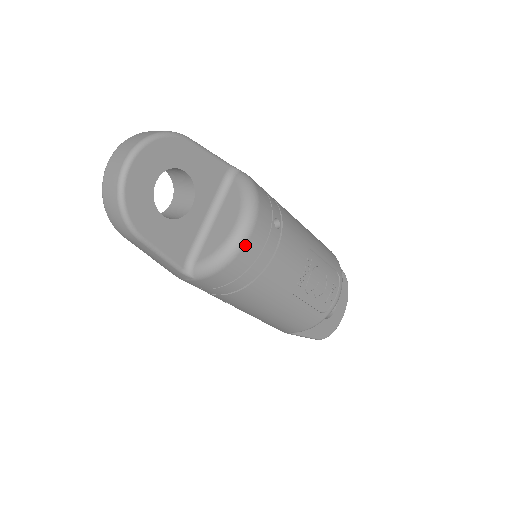
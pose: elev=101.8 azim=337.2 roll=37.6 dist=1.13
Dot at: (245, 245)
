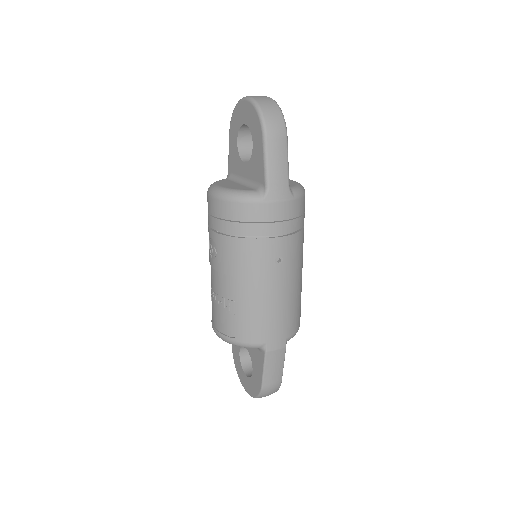
Dot at: occluded
